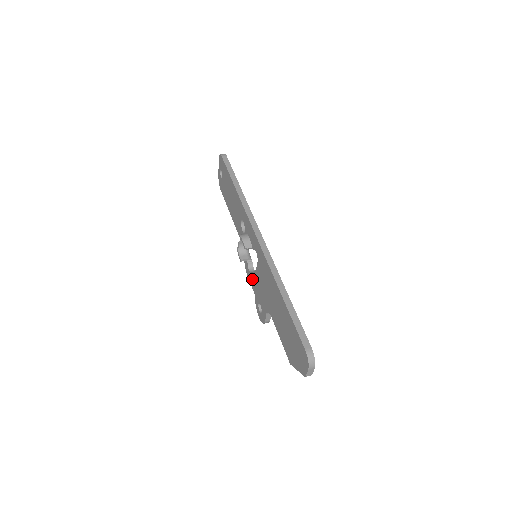
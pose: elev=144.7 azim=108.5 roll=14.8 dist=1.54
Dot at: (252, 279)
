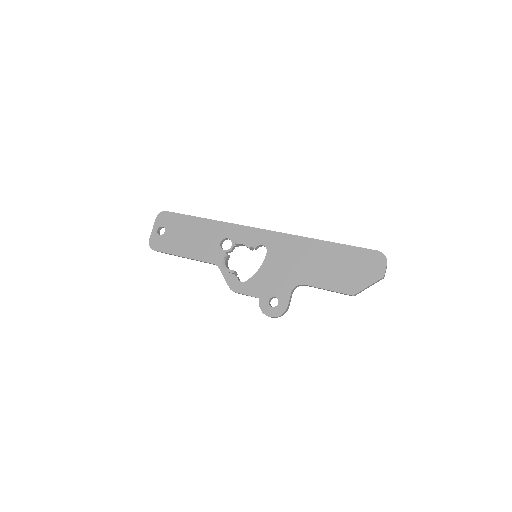
Dot at: (251, 284)
